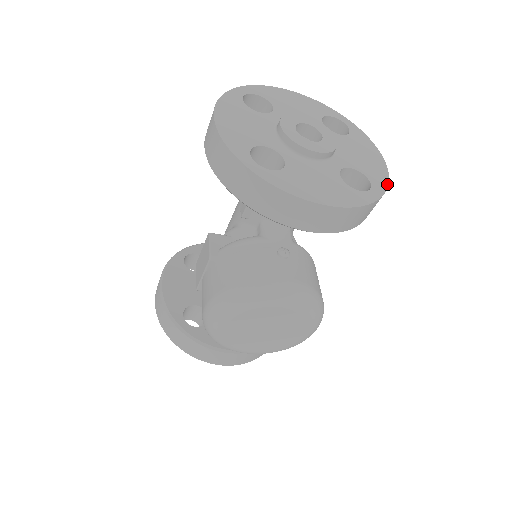
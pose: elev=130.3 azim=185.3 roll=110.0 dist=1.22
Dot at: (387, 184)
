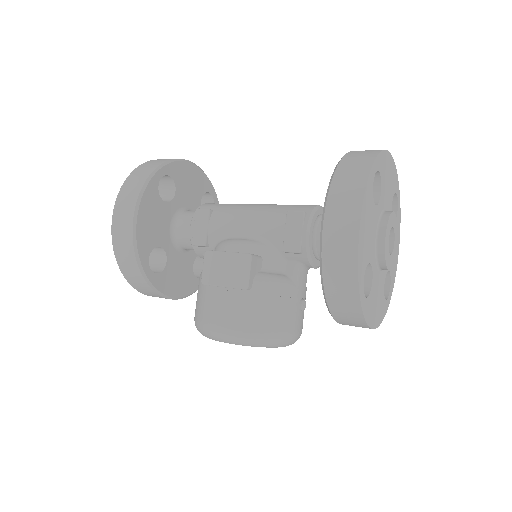
Dot at: occluded
